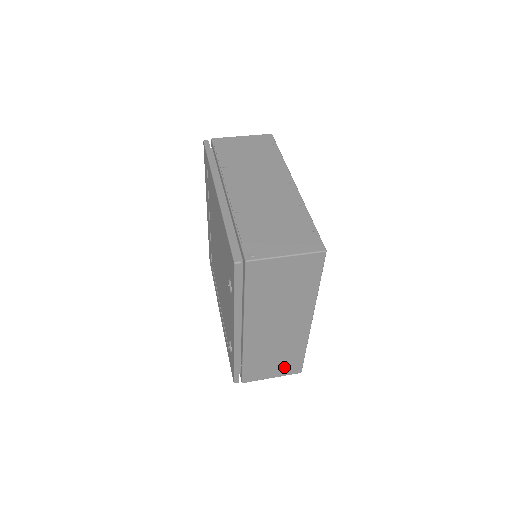
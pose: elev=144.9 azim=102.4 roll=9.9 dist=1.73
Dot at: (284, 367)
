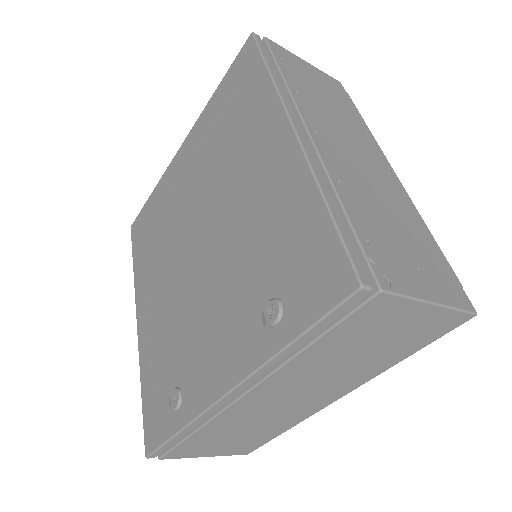
Dot at: (236, 446)
